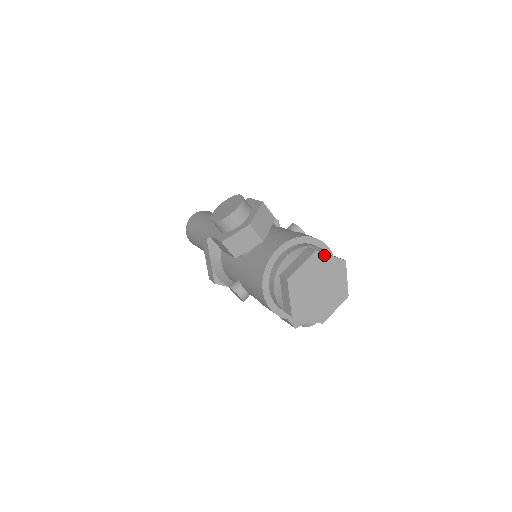
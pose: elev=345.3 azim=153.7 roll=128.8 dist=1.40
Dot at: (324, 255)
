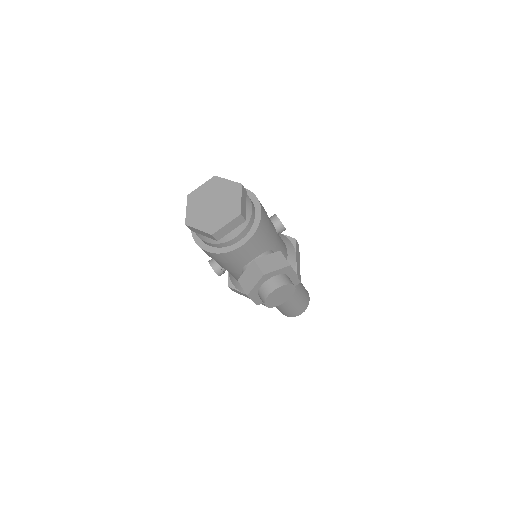
Dot at: (222, 179)
